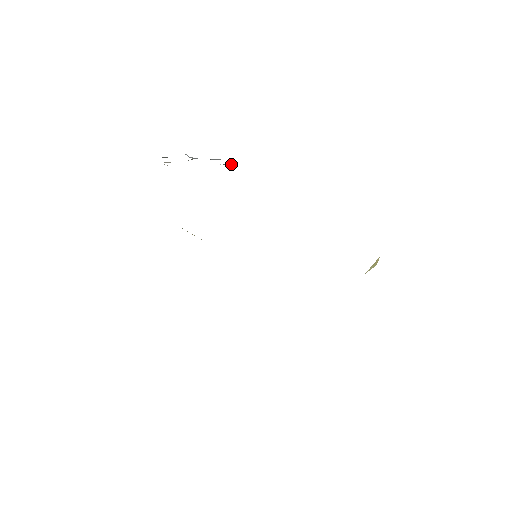
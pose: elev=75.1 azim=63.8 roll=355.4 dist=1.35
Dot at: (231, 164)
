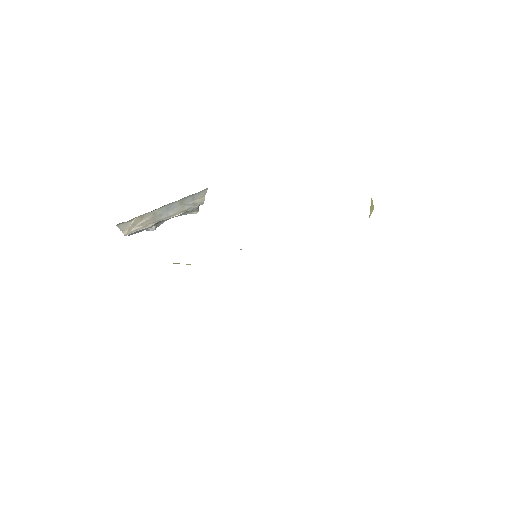
Dot at: (195, 207)
